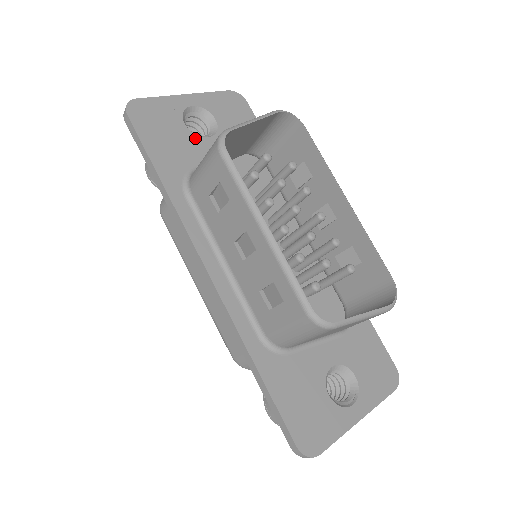
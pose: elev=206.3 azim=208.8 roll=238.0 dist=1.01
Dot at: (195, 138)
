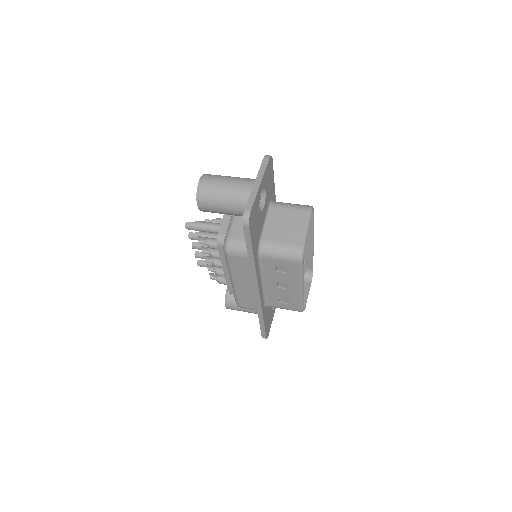
Dot at: (261, 215)
